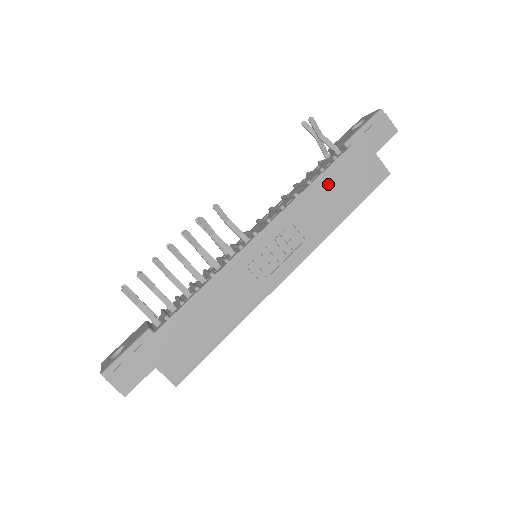
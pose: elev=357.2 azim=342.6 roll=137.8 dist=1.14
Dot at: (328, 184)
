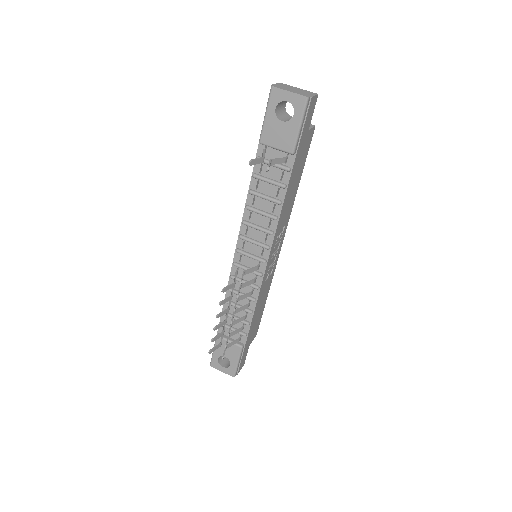
Dot at: (290, 189)
